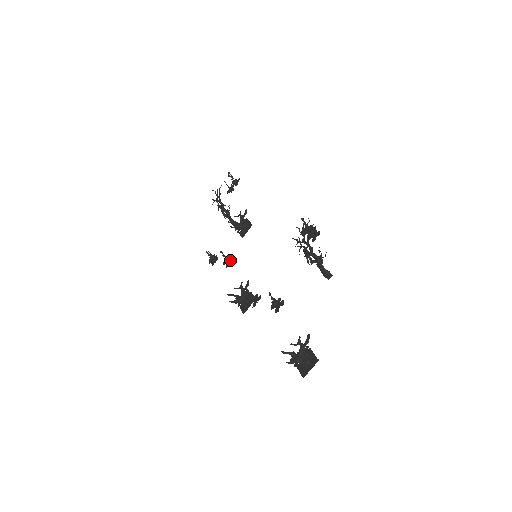
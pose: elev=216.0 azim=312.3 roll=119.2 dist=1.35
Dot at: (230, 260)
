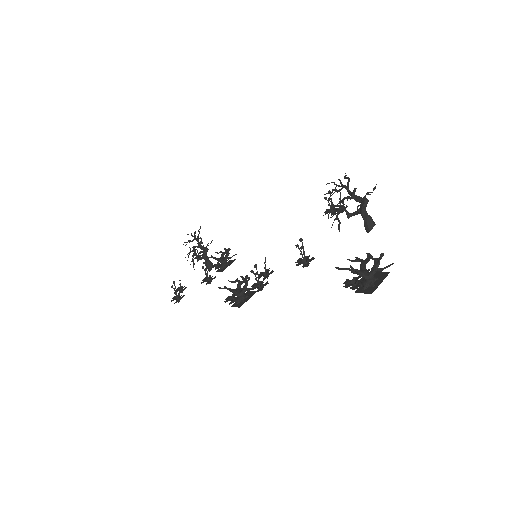
Dot at: (211, 279)
